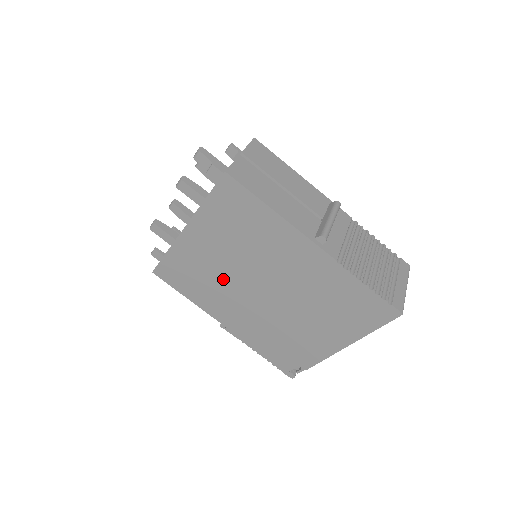
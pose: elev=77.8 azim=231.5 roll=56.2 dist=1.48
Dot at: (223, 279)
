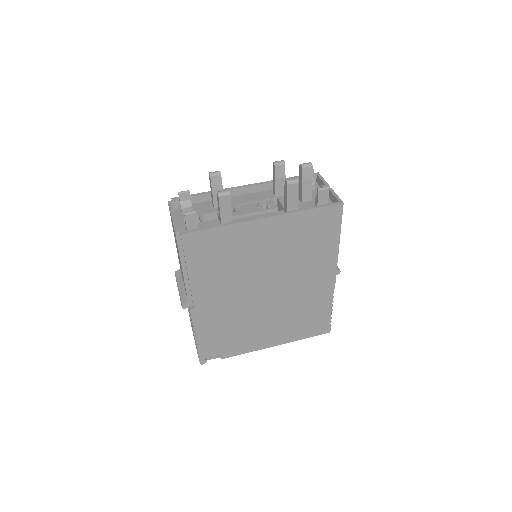
Dot at: (246, 269)
